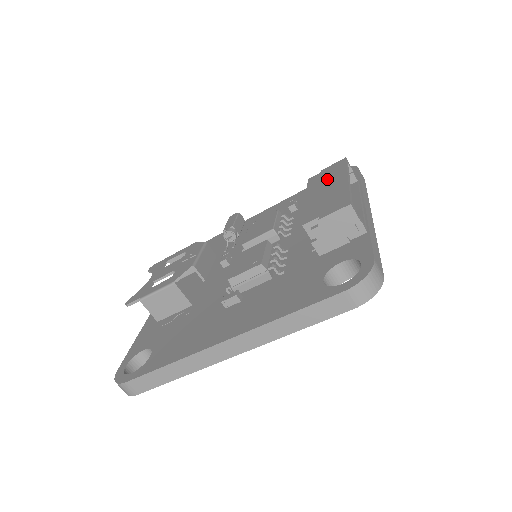
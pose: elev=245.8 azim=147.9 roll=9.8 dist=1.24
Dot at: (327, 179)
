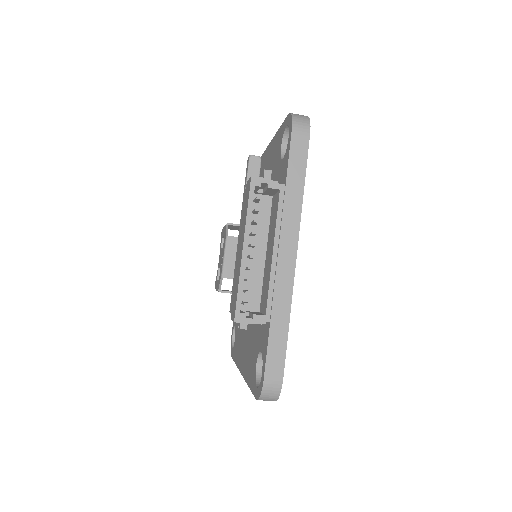
Dot at: (242, 223)
